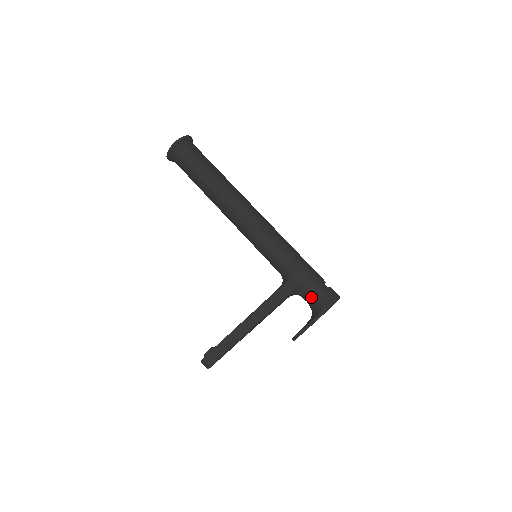
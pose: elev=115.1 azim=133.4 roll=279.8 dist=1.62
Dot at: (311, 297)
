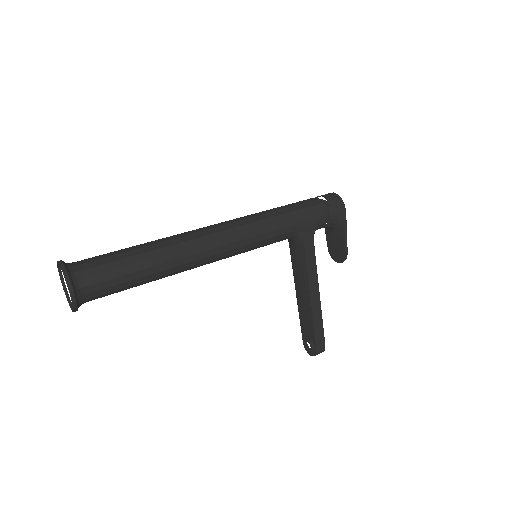
Dot at: (324, 225)
